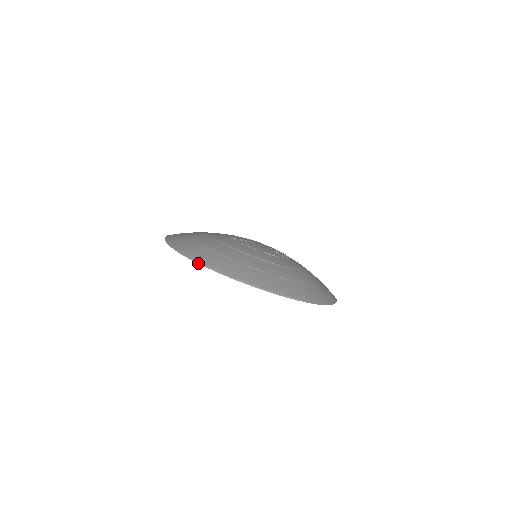
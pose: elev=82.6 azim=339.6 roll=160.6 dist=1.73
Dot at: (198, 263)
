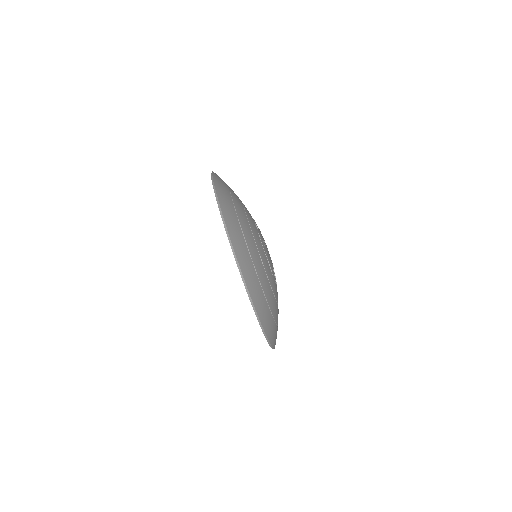
Dot at: (220, 209)
